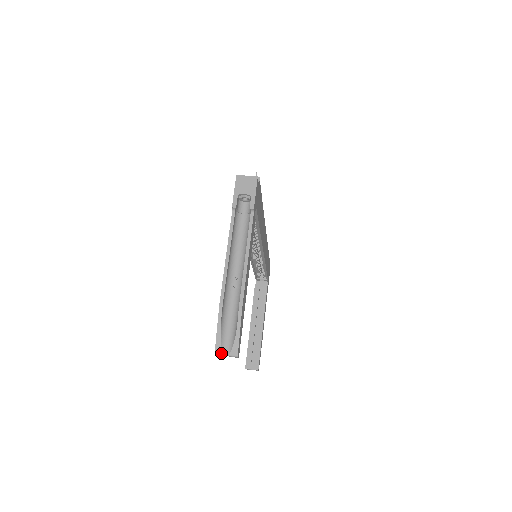
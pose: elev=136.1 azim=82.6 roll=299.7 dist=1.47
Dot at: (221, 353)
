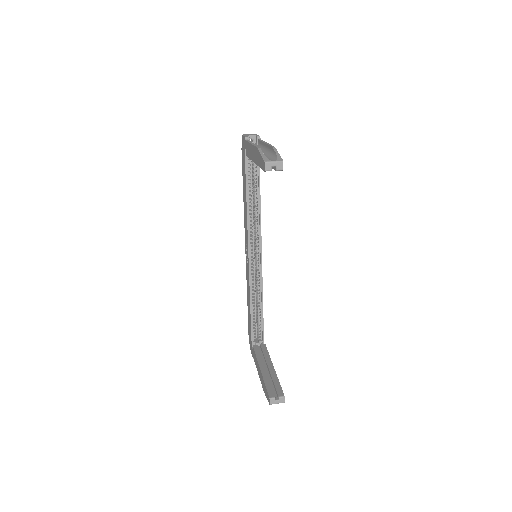
Dot at: (269, 161)
